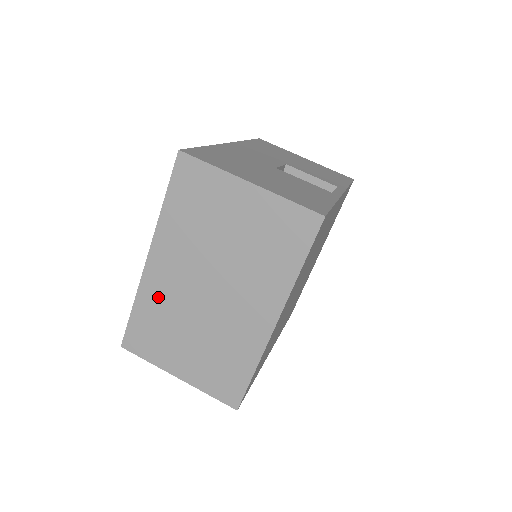
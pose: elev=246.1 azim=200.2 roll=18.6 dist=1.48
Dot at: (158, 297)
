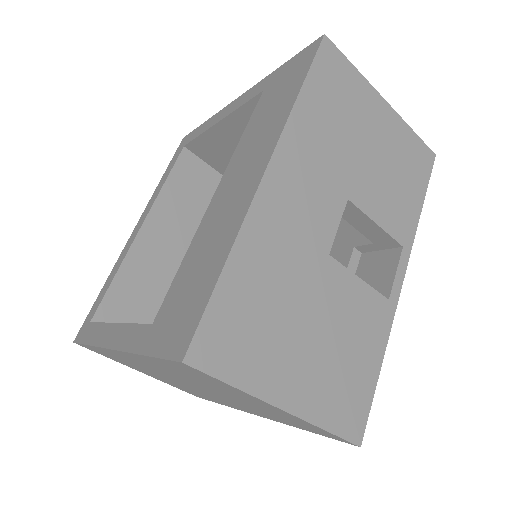
Dot at: (124, 359)
